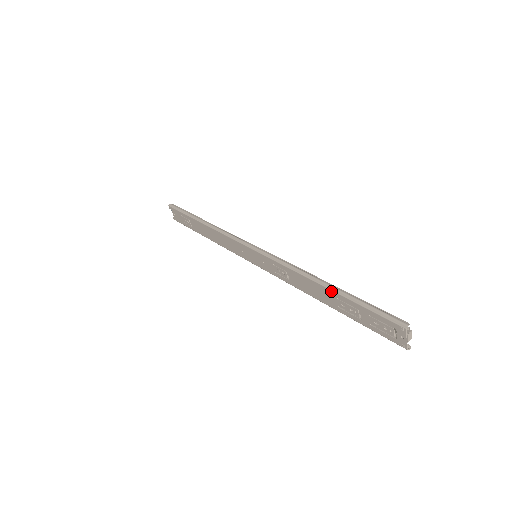
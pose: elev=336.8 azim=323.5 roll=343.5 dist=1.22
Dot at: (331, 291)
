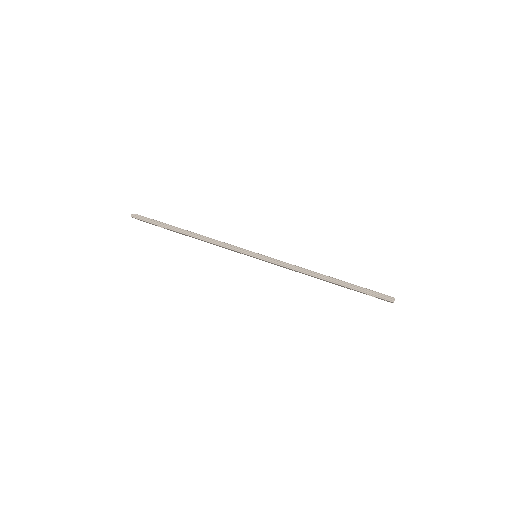
Dot at: occluded
